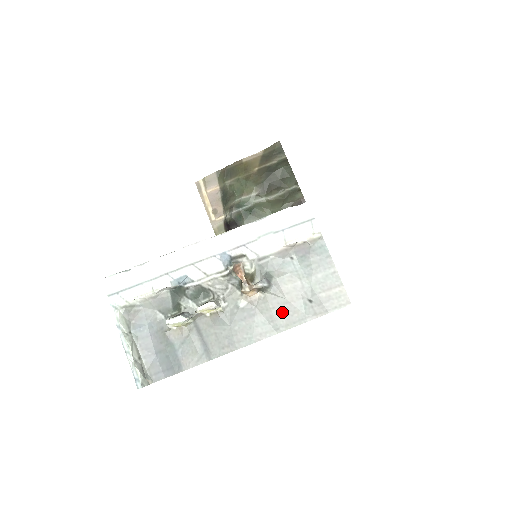
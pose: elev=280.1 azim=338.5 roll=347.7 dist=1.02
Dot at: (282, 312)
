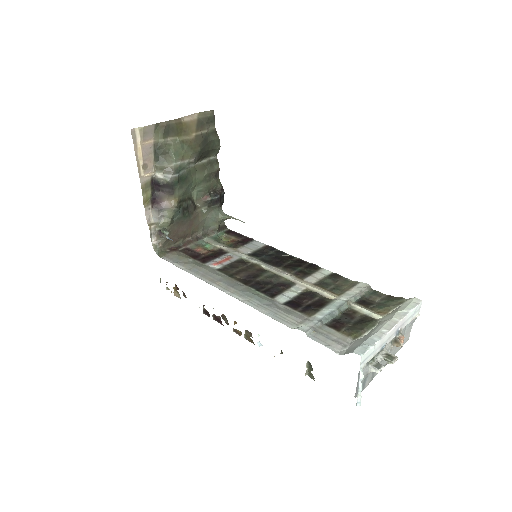
Dot at: (396, 349)
